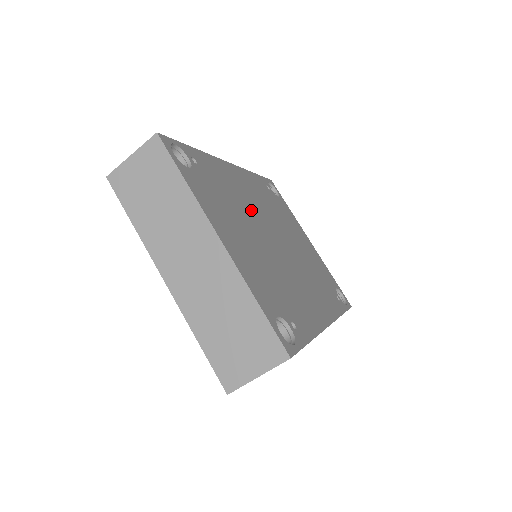
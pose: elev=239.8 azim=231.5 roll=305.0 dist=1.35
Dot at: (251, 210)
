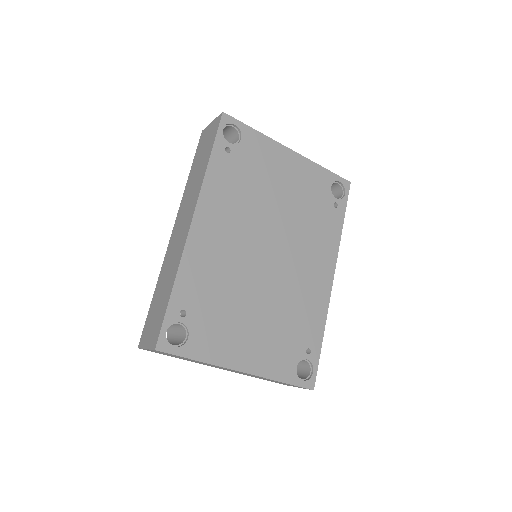
Dot at: (237, 263)
